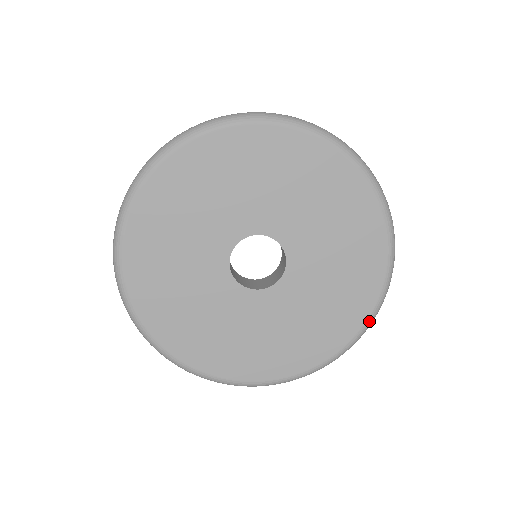
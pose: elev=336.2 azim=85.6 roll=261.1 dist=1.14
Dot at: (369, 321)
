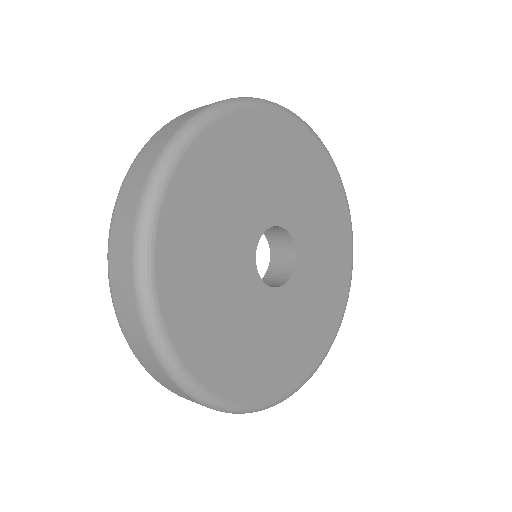
Dot at: occluded
